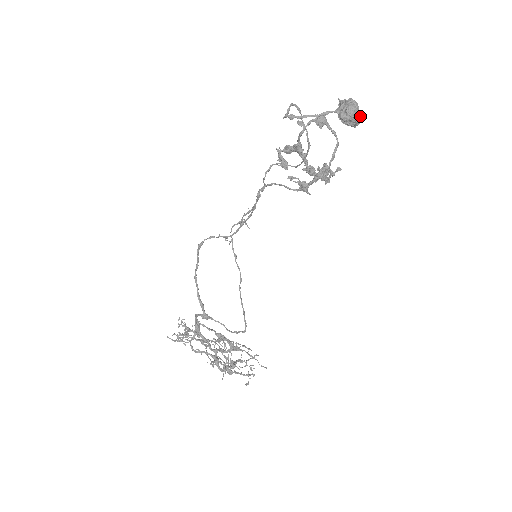
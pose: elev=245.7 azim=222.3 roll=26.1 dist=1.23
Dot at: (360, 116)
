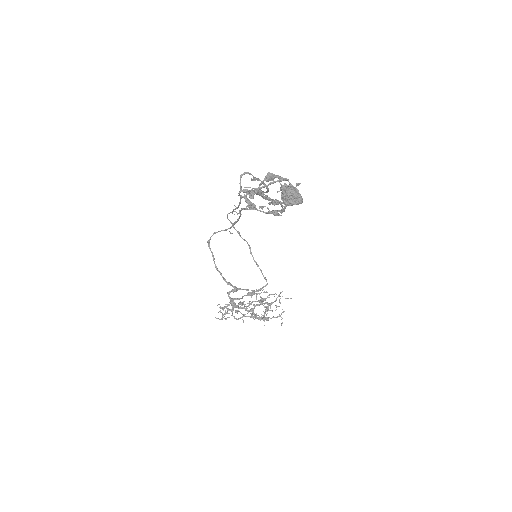
Dot at: (301, 201)
